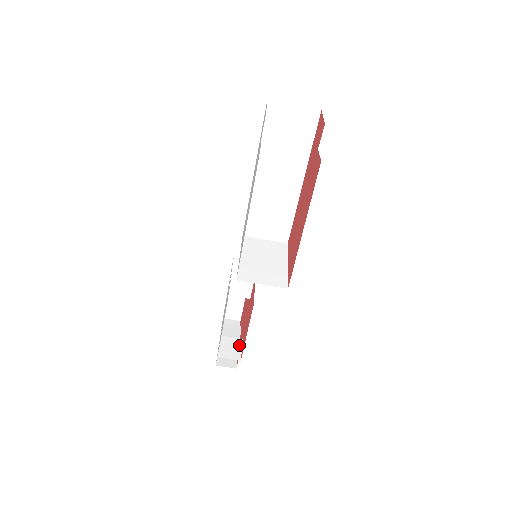
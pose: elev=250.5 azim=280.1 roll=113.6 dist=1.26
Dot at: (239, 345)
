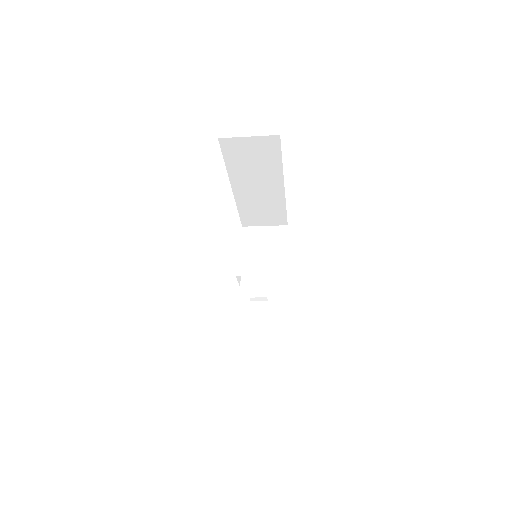
Dot at: (261, 321)
